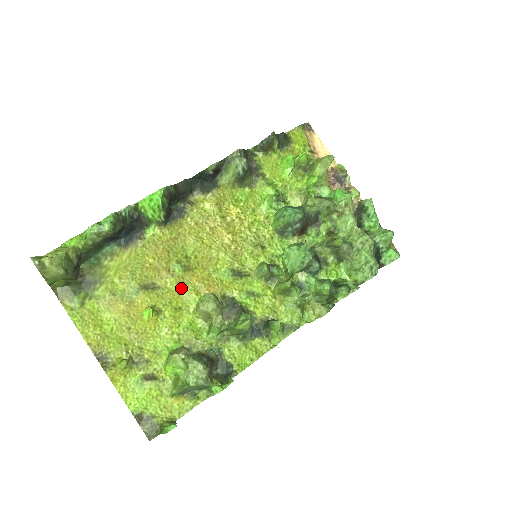
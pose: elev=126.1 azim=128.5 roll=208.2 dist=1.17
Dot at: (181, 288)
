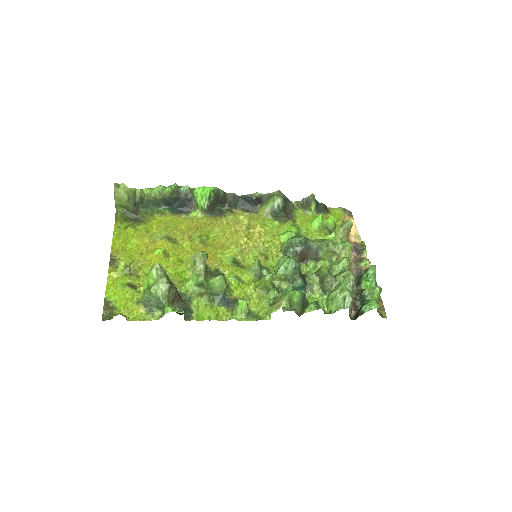
Dot at: (191, 251)
